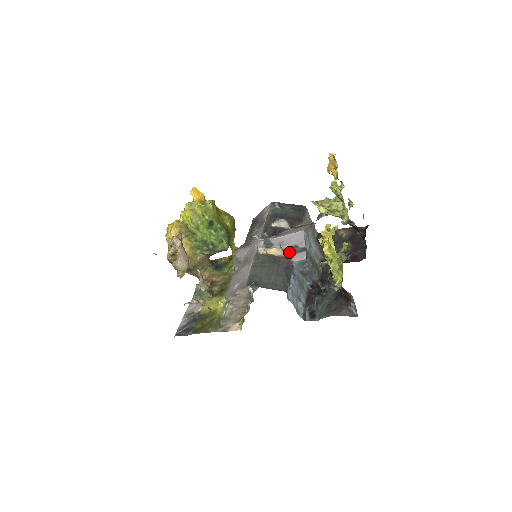
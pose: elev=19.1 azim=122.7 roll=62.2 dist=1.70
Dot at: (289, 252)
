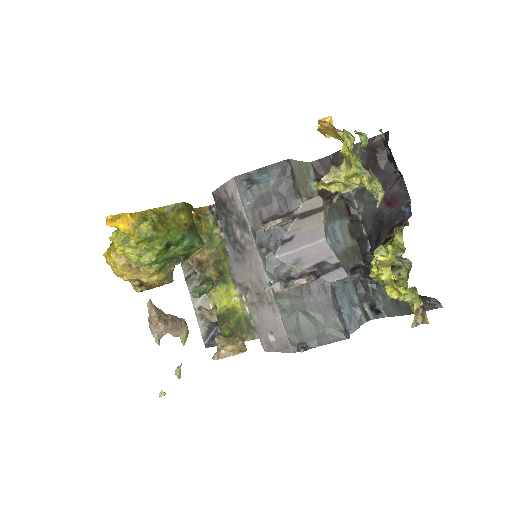
Dot at: (318, 272)
